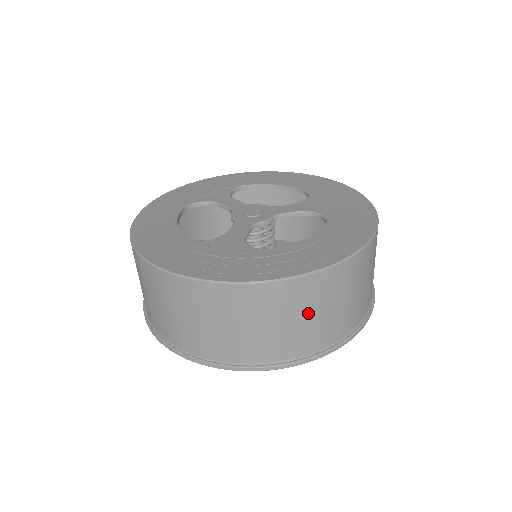
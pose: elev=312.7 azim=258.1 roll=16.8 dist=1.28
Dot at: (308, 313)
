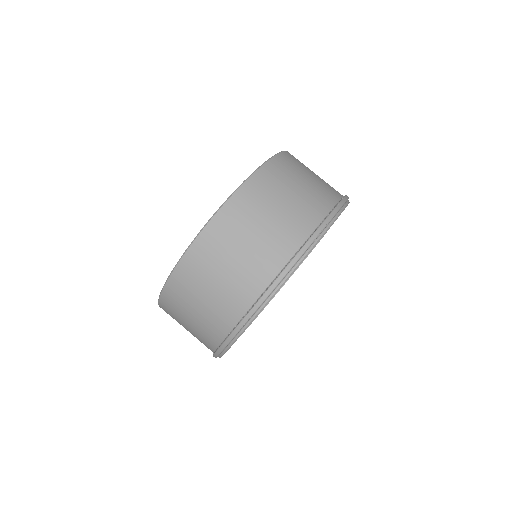
Dot at: (303, 176)
